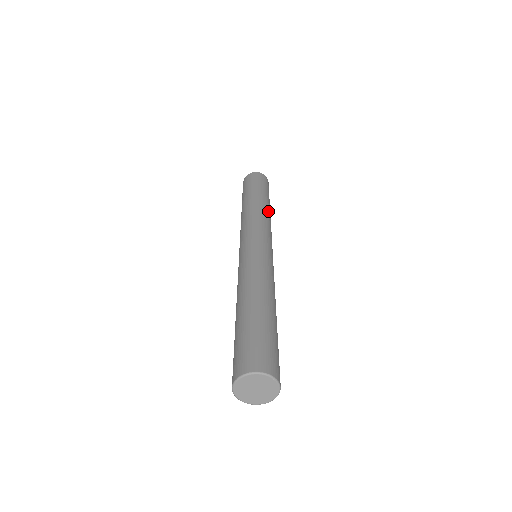
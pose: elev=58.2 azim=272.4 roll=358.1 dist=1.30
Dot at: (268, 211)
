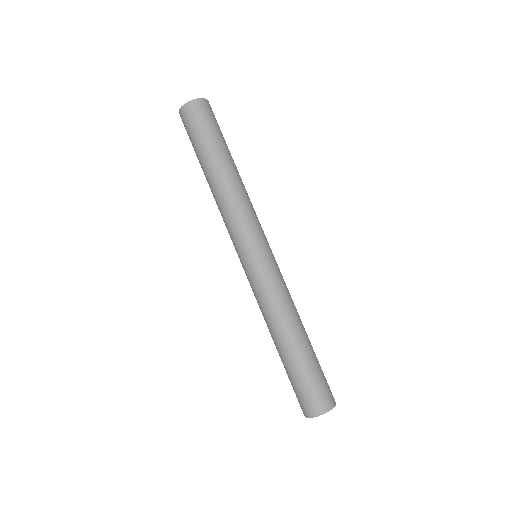
Dot at: (232, 181)
